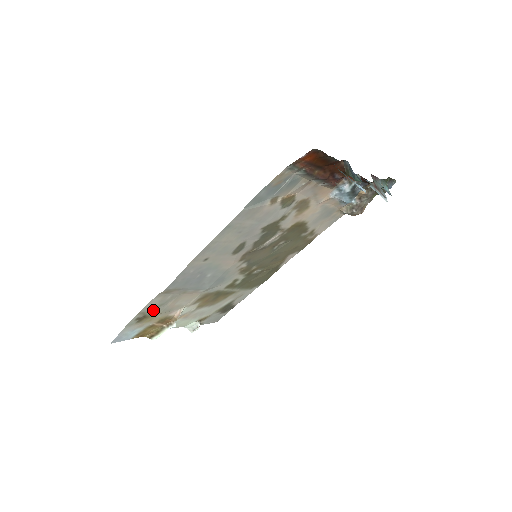
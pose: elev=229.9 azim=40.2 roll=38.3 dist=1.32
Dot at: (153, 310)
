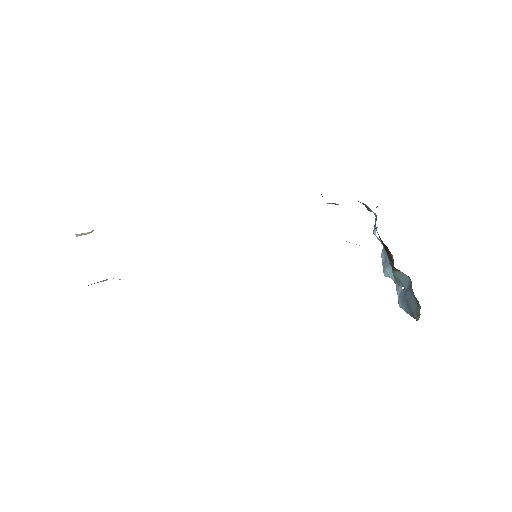
Dot at: occluded
